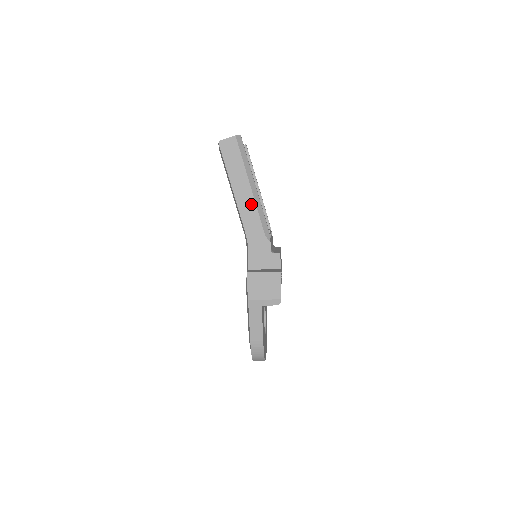
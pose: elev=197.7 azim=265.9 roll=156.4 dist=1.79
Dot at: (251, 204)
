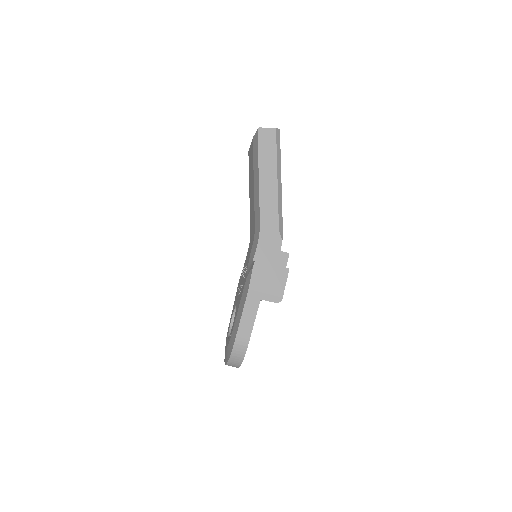
Dot at: (273, 197)
